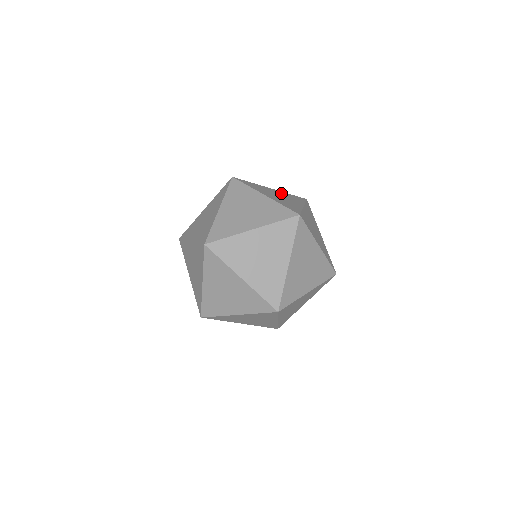
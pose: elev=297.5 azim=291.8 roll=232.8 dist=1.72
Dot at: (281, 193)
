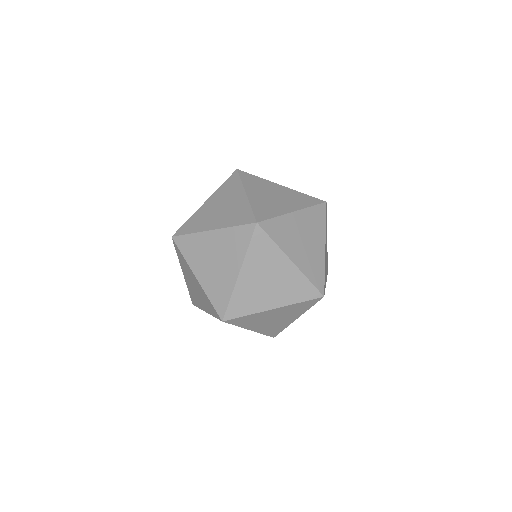
Dot at: (287, 192)
